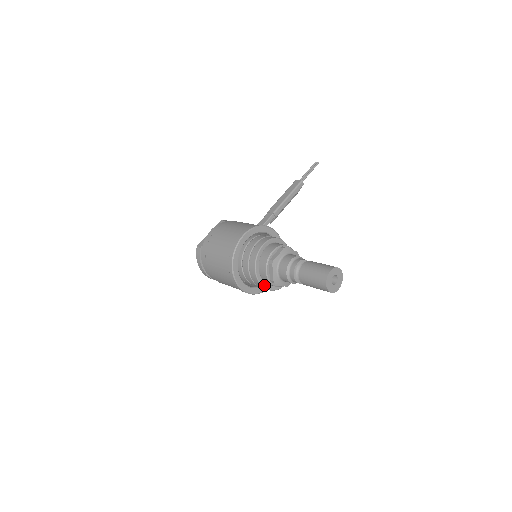
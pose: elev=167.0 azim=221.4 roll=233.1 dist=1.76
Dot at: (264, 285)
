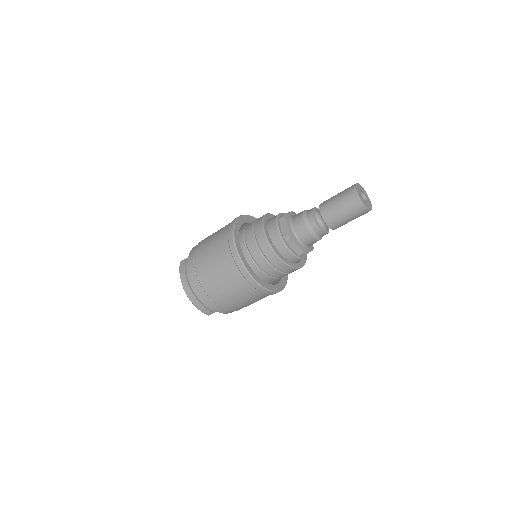
Dot at: (276, 251)
